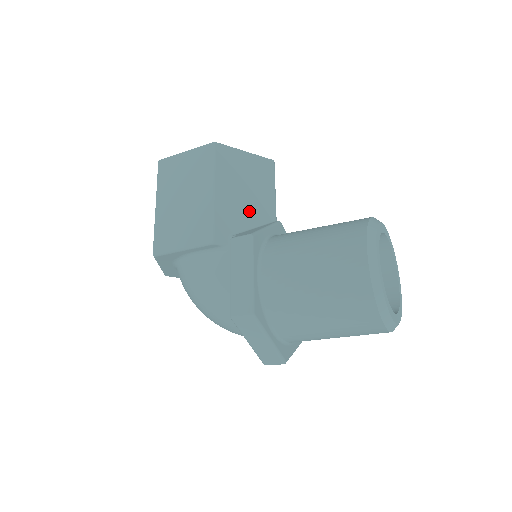
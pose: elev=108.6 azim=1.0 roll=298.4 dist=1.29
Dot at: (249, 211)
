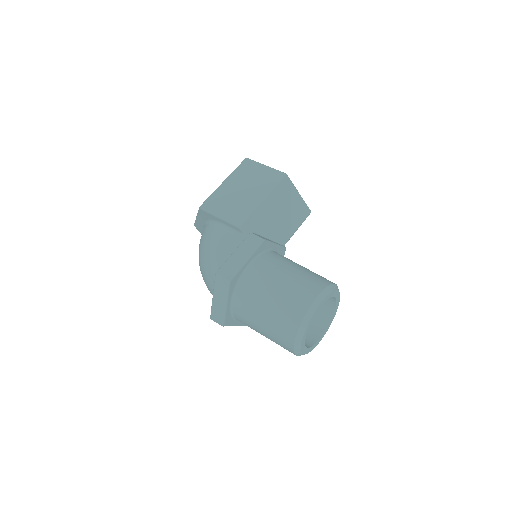
Dot at: (273, 227)
